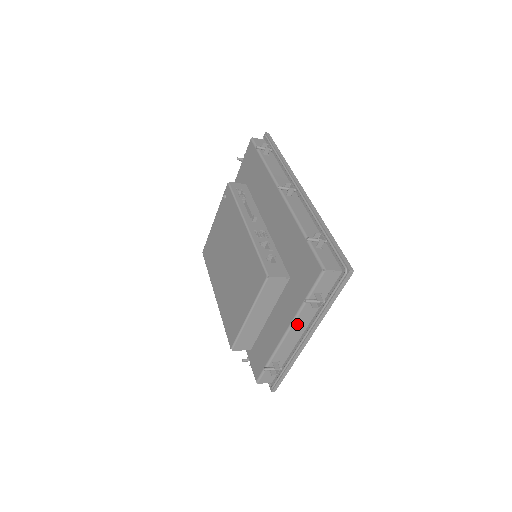
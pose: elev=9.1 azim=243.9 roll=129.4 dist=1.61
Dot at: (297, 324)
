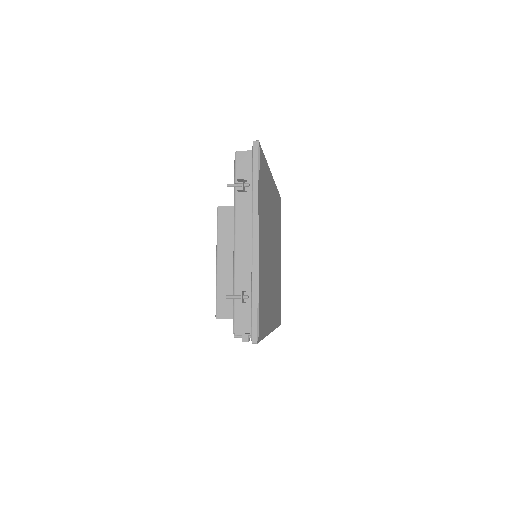
Dot at: (240, 226)
